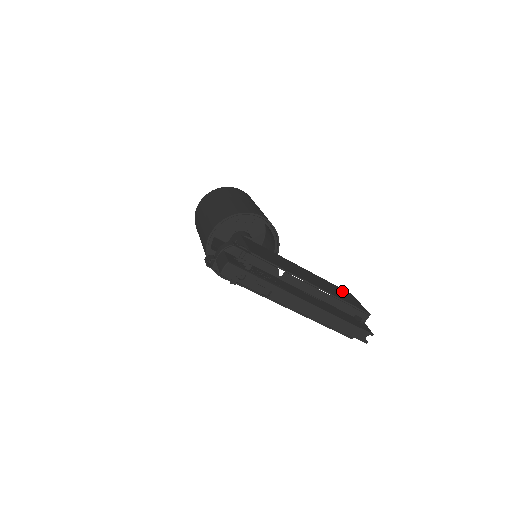
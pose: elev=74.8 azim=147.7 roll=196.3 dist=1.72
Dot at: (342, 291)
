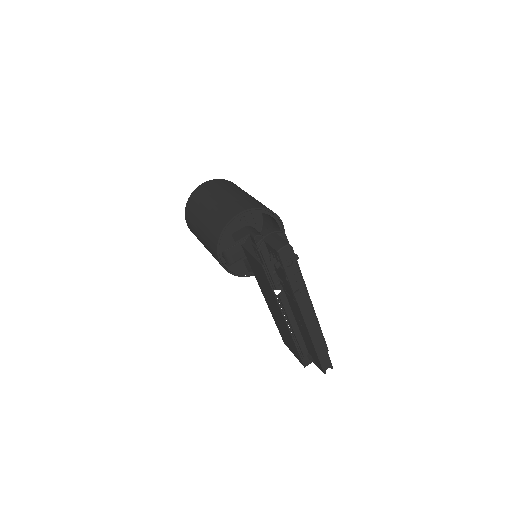
Dot at: occluded
